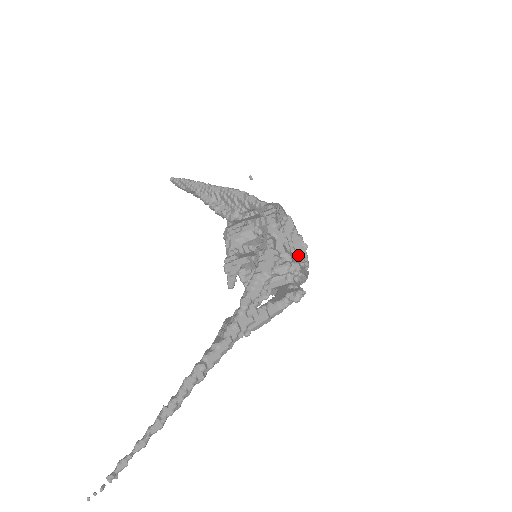
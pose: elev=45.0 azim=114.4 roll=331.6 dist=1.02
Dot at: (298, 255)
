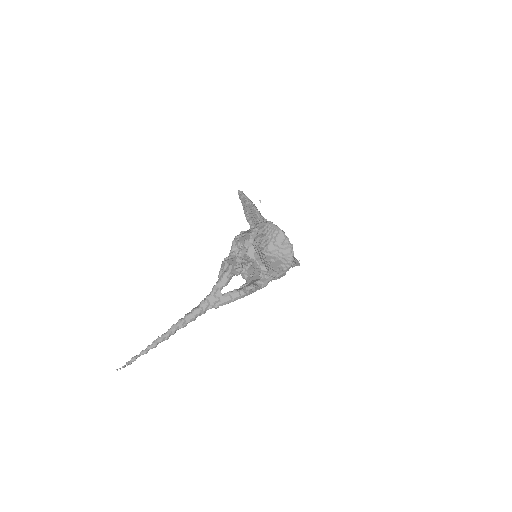
Dot at: (284, 258)
